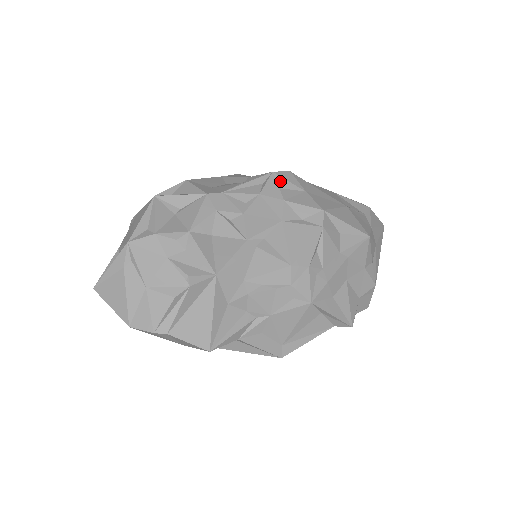
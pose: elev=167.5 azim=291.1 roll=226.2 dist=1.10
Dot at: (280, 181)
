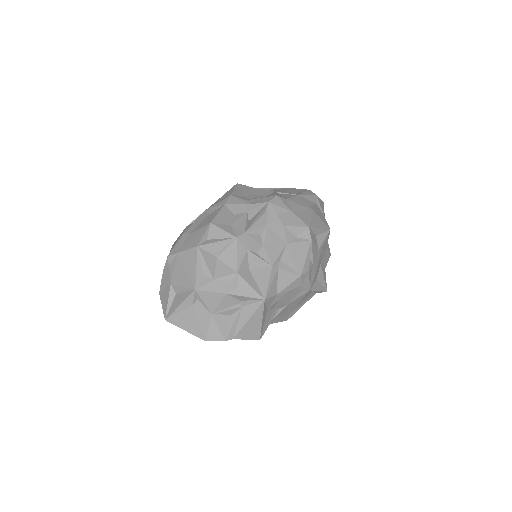
Dot at: (275, 208)
